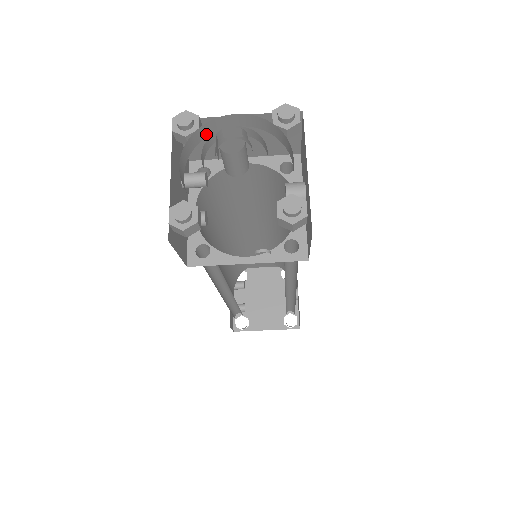
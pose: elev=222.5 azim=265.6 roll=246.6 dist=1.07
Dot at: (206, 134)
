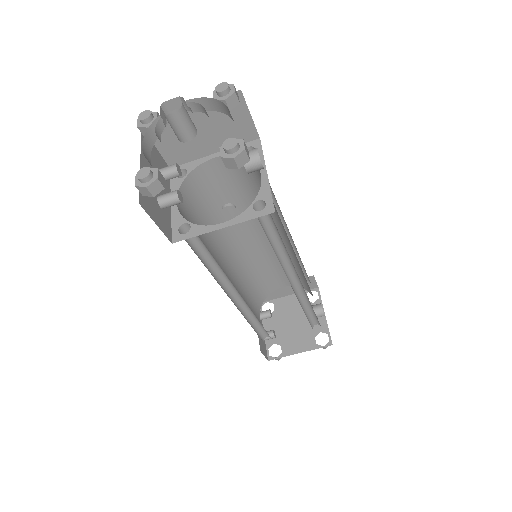
Dot at: occluded
